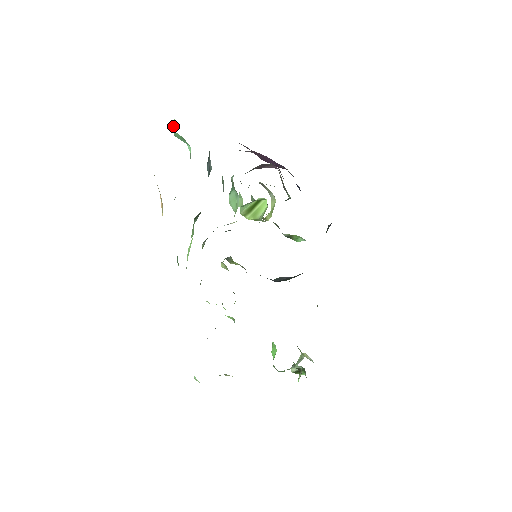
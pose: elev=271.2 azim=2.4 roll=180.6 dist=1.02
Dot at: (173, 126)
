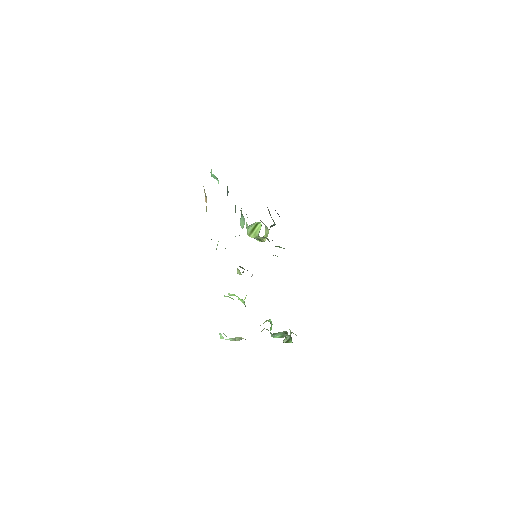
Dot at: (211, 171)
